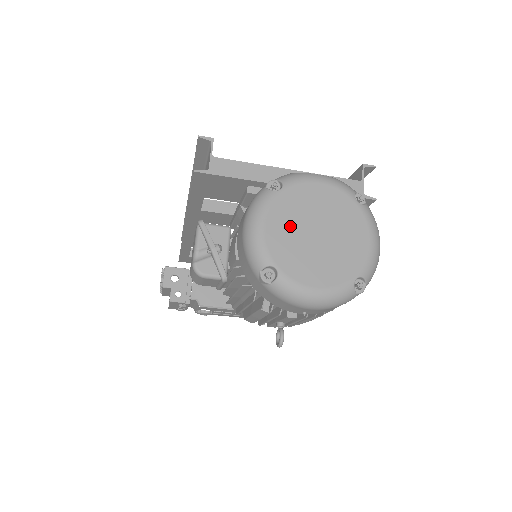
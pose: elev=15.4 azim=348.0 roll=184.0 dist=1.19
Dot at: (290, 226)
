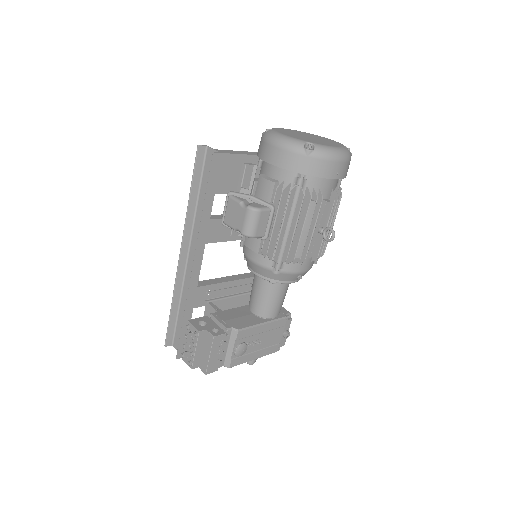
Dot at: (295, 135)
